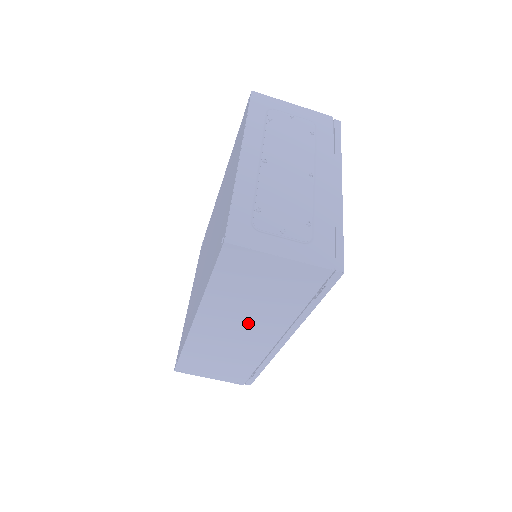
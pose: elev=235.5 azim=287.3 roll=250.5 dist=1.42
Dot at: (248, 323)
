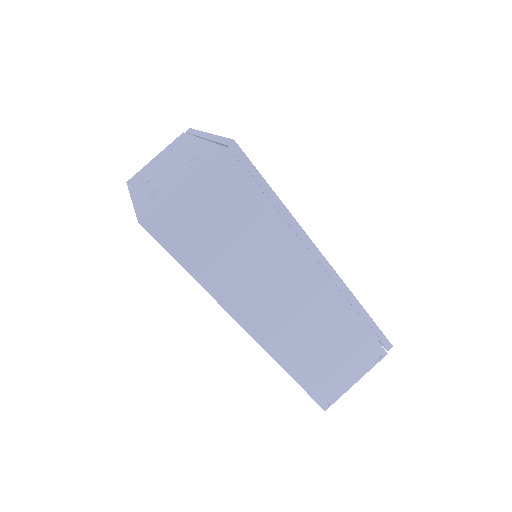
Dot at: (272, 276)
